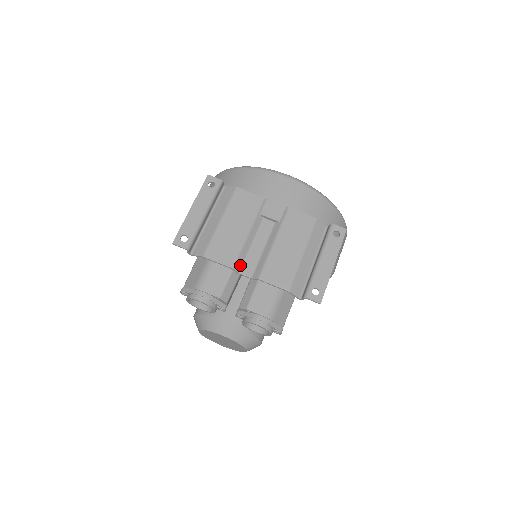
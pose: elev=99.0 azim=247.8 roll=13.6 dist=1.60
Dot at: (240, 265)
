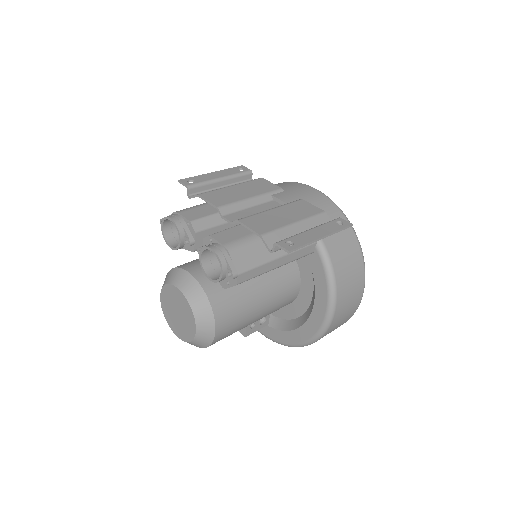
Dot at: (227, 212)
